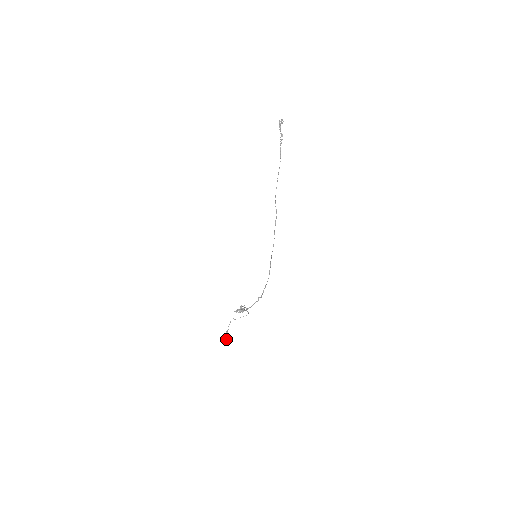
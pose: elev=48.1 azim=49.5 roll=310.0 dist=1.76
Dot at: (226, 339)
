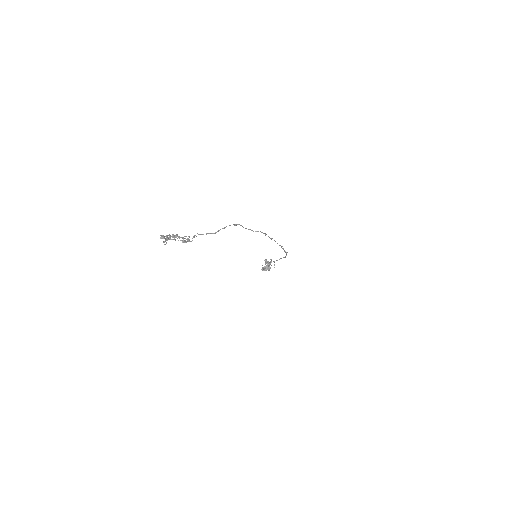
Dot at: (264, 270)
